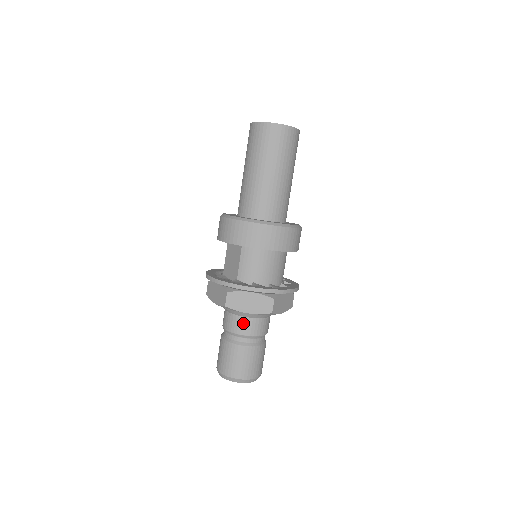
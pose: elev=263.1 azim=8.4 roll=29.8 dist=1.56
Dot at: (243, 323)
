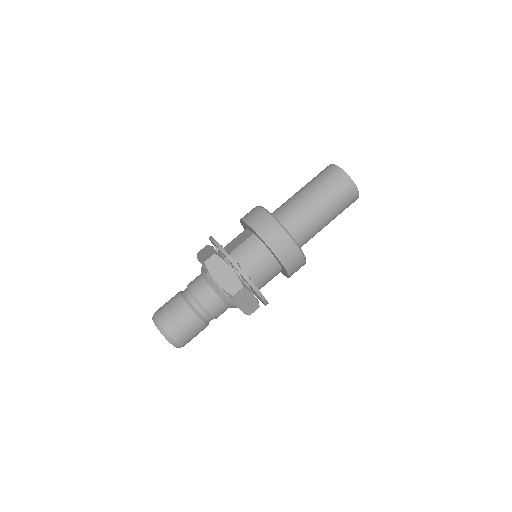
Dot at: (205, 290)
